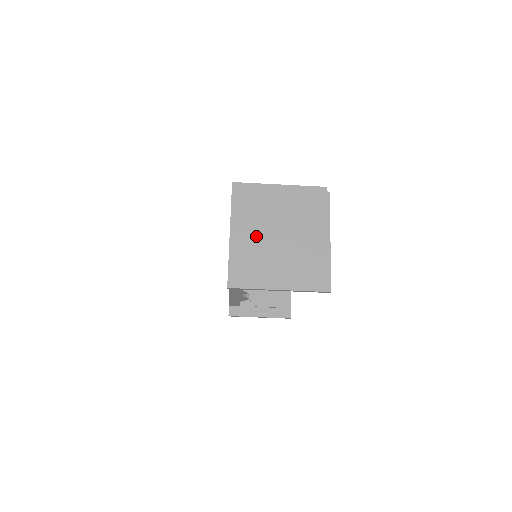
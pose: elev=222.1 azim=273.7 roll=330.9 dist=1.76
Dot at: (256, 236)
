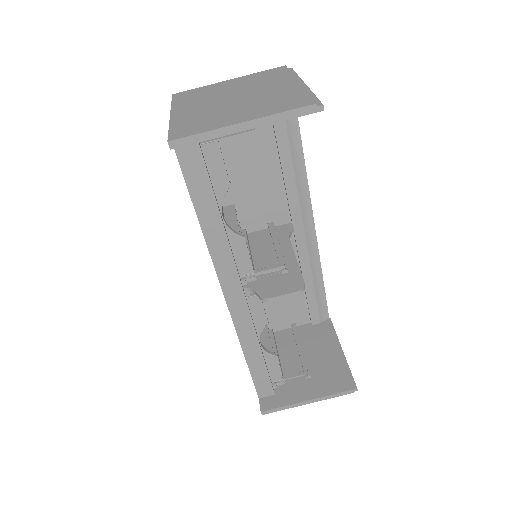
Dot at: (205, 106)
